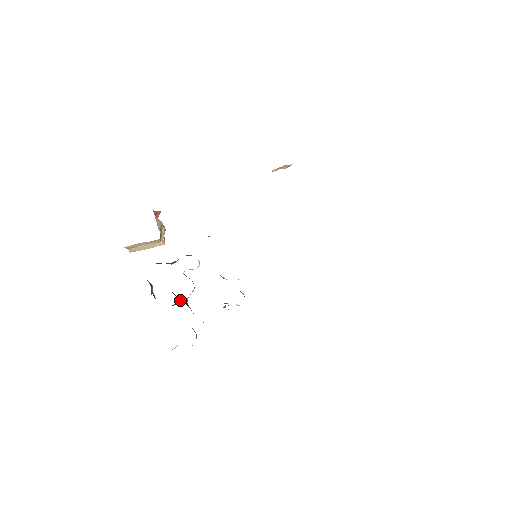
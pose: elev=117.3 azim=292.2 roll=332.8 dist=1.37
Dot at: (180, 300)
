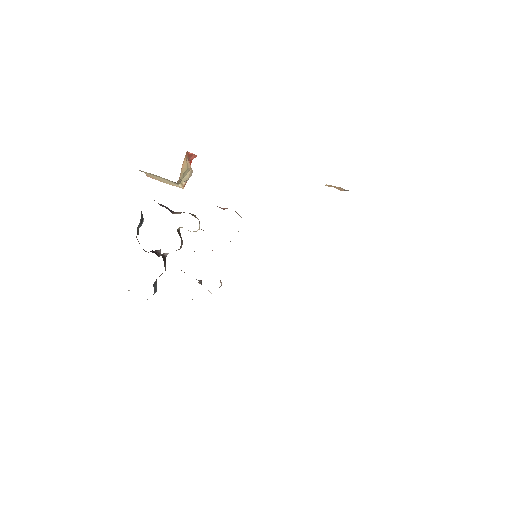
Dot at: (160, 251)
